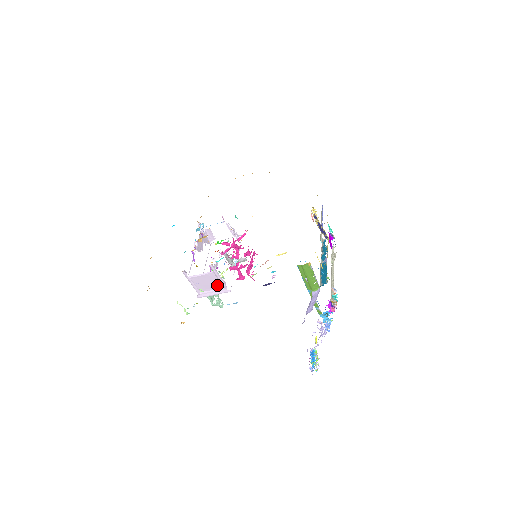
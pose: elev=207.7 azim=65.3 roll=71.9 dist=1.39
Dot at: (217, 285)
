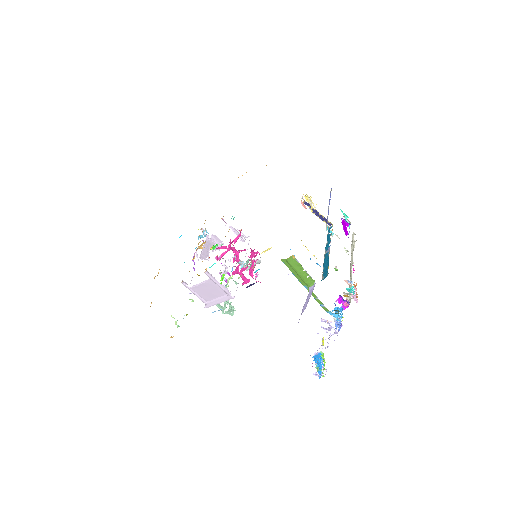
Dot at: (220, 292)
